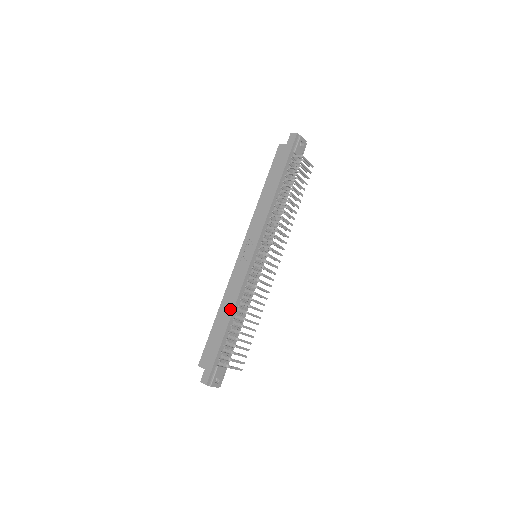
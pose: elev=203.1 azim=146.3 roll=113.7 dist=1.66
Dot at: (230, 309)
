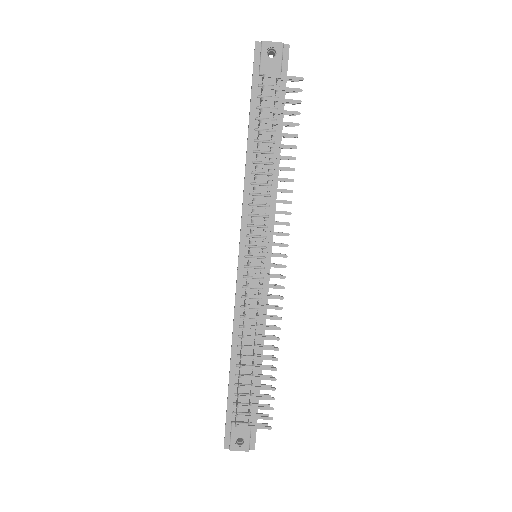
Dot at: occluded
